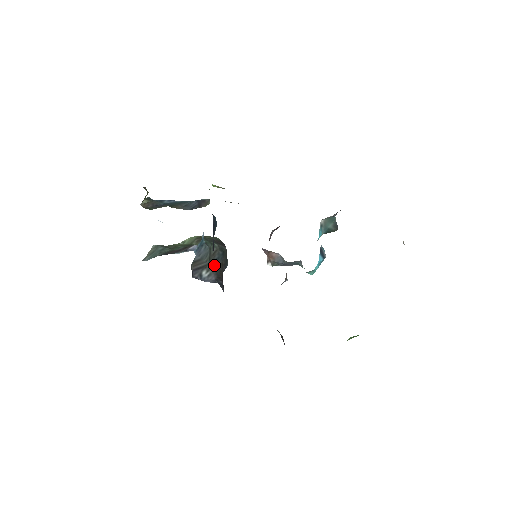
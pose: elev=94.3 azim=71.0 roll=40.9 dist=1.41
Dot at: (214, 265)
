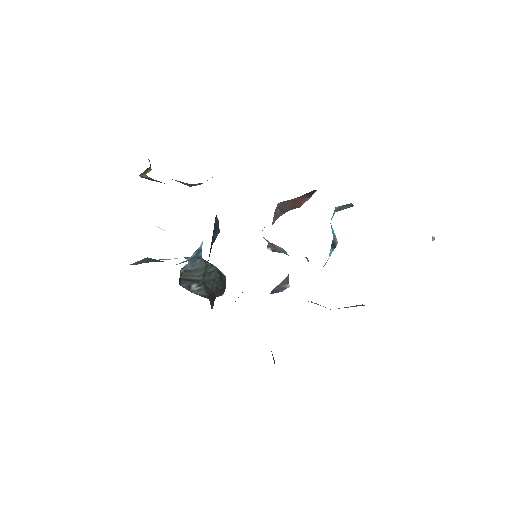
Dot at: (208, 284)
